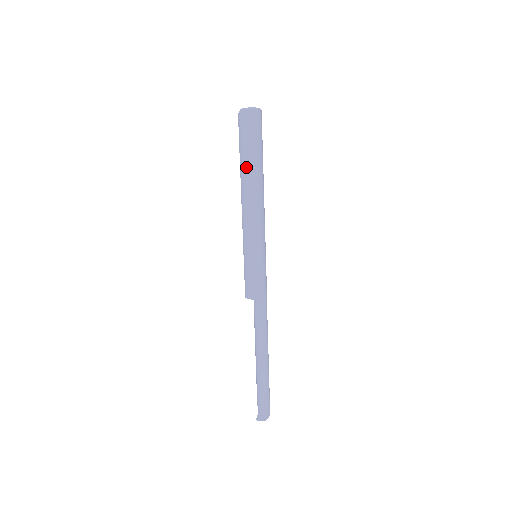
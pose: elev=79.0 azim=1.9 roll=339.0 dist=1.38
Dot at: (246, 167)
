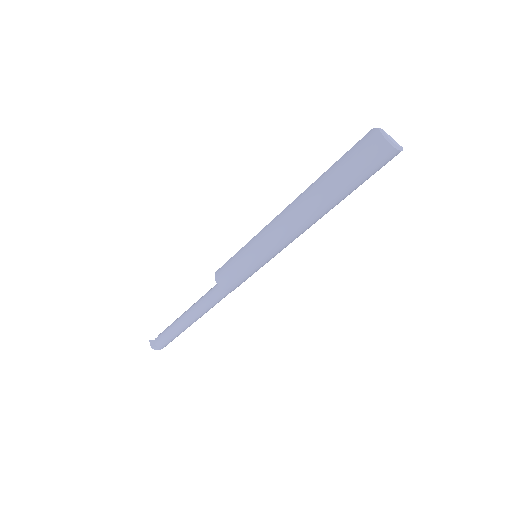
Dot at: (321, 187)
